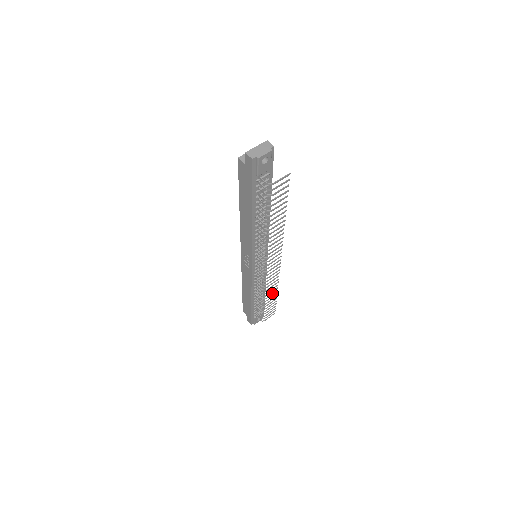
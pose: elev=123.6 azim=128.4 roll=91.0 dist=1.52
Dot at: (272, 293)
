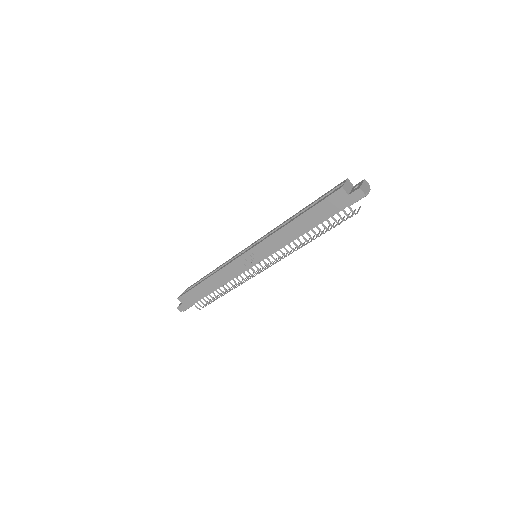
Dot at: occluded
